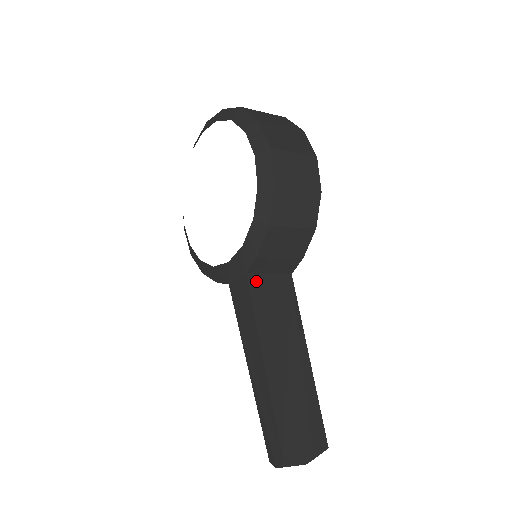
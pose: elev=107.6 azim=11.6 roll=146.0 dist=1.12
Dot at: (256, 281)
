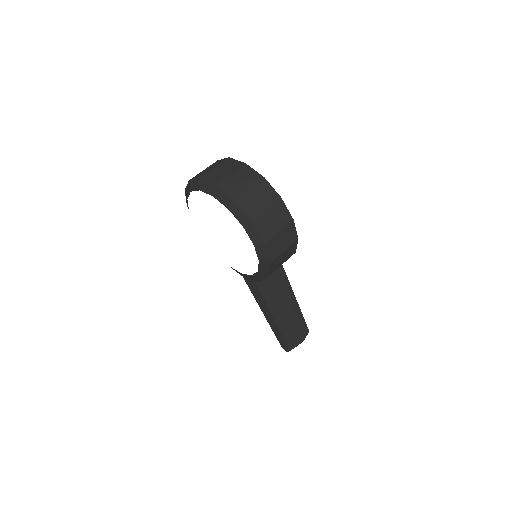
Dot at: (261, 282)
